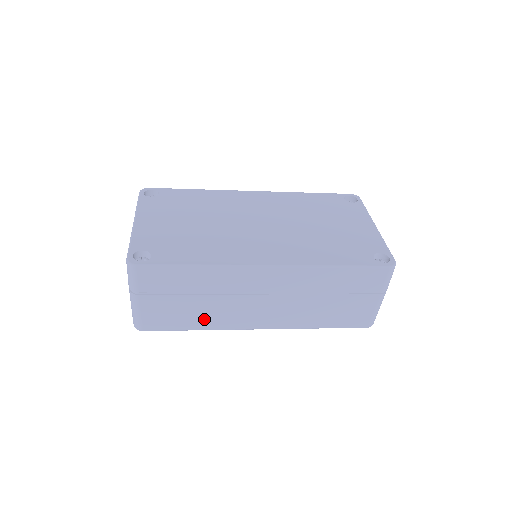
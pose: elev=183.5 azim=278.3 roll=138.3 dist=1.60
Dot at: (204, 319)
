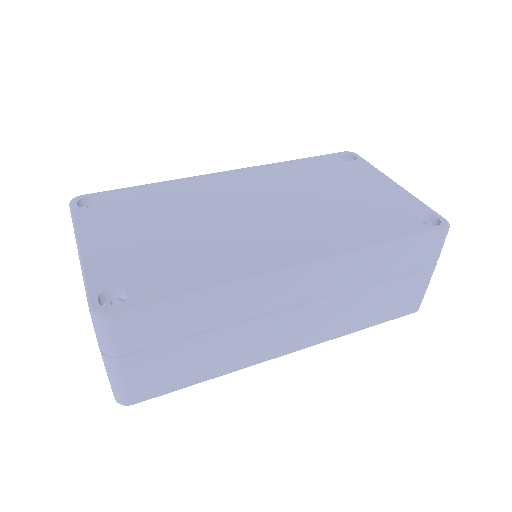
Dot at: (218, 362)
